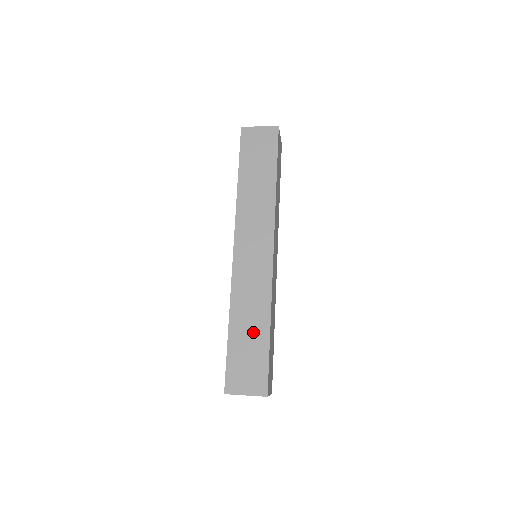
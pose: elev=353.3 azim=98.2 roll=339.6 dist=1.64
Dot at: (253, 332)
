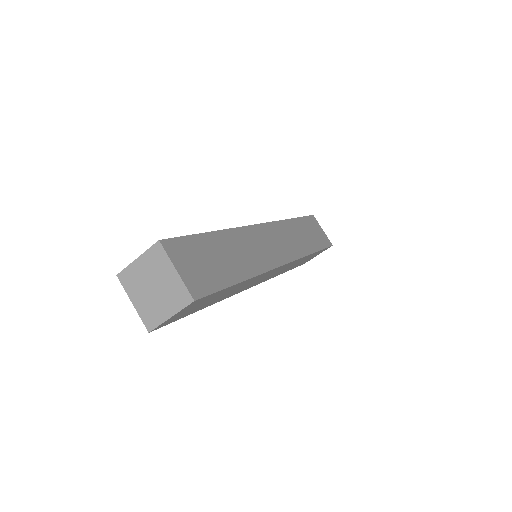
Dot at: occluded
